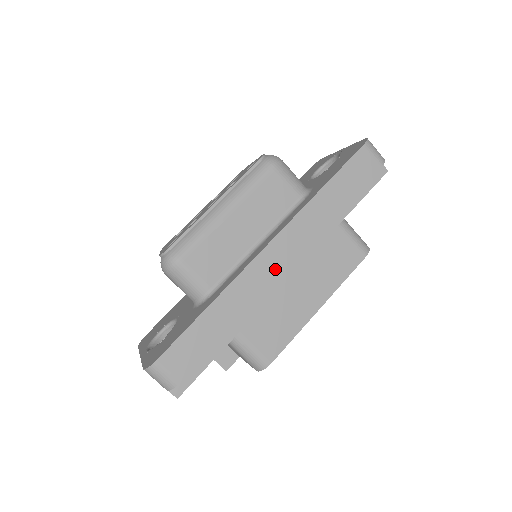
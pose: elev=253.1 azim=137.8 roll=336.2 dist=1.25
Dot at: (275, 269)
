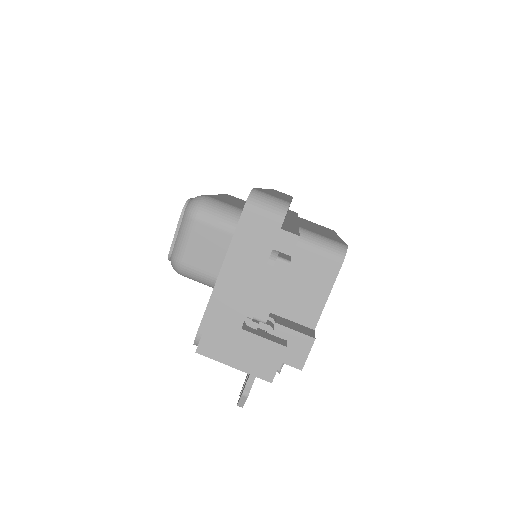
Dot at: (285, 196)
